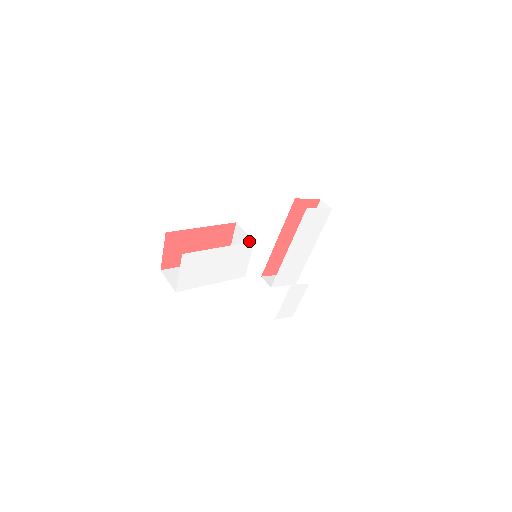
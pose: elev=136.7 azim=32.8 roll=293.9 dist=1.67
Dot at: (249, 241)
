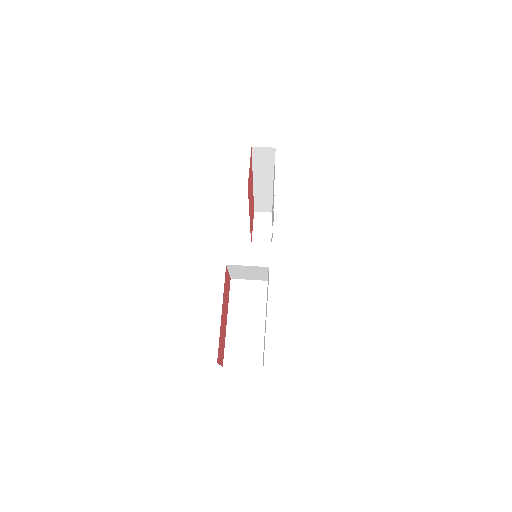
Dot at: (259, 269)
